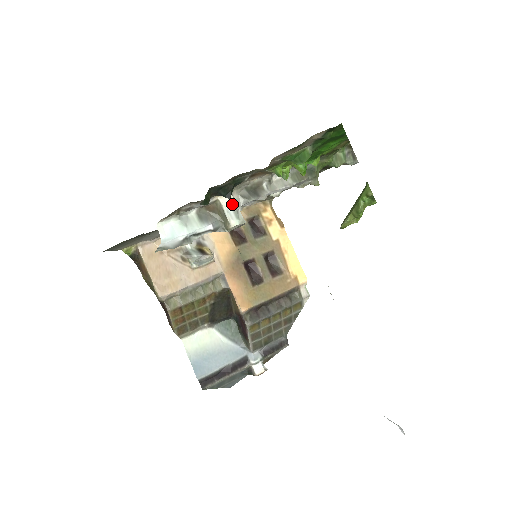
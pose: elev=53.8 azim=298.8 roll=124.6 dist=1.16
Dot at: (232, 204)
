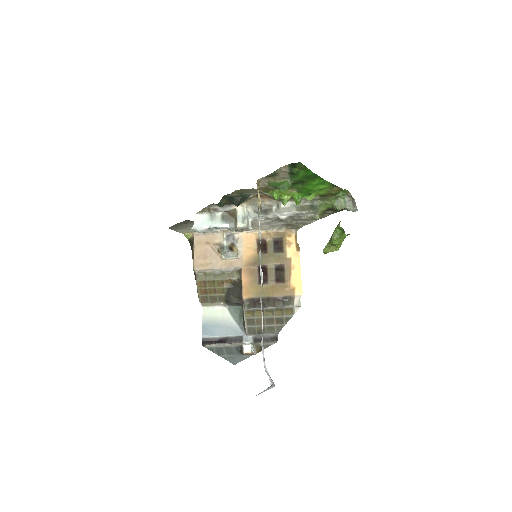
Dot at: (243, 213)
